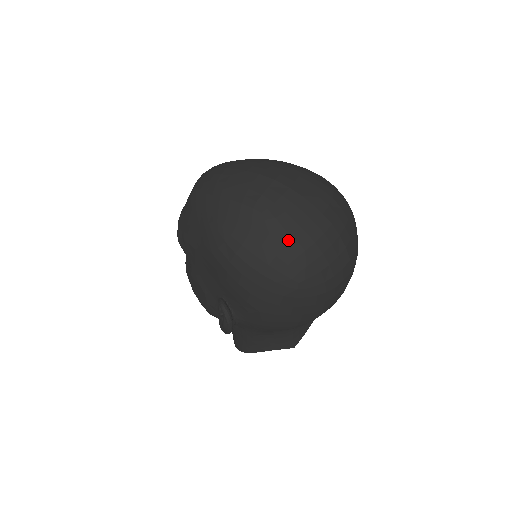
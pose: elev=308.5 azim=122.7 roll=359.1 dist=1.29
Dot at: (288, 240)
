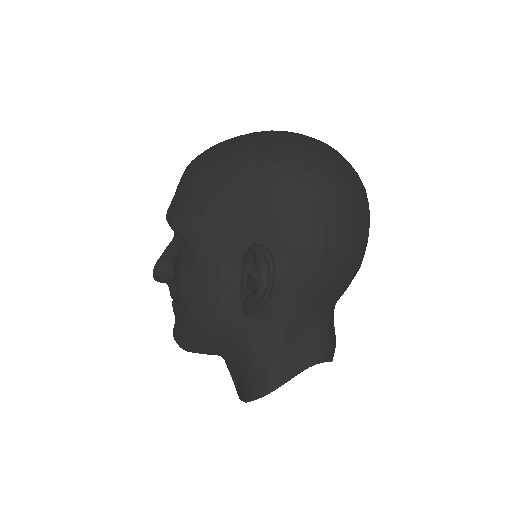
Dot at: (313, 145)
